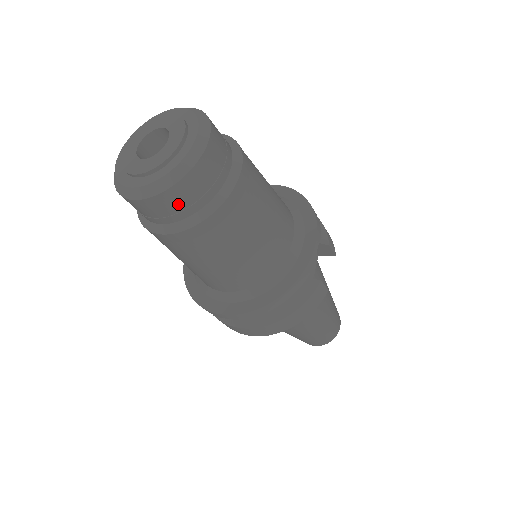
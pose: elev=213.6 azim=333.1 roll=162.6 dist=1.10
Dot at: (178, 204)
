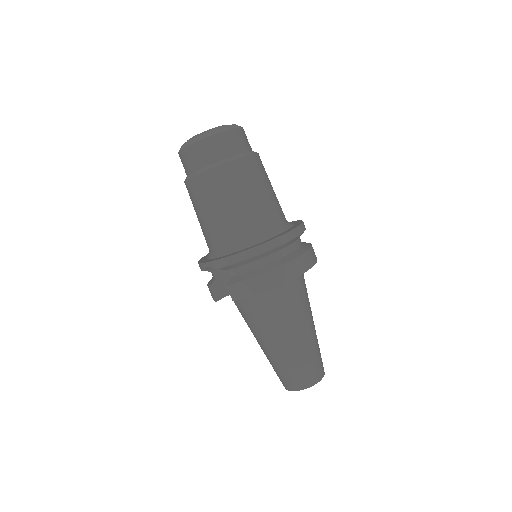
Dot at: (245, 140)
